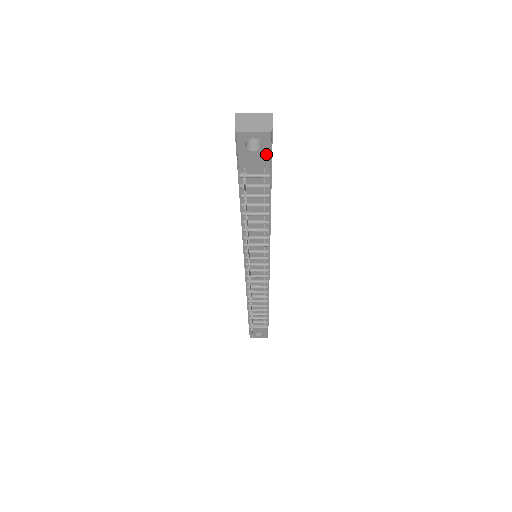
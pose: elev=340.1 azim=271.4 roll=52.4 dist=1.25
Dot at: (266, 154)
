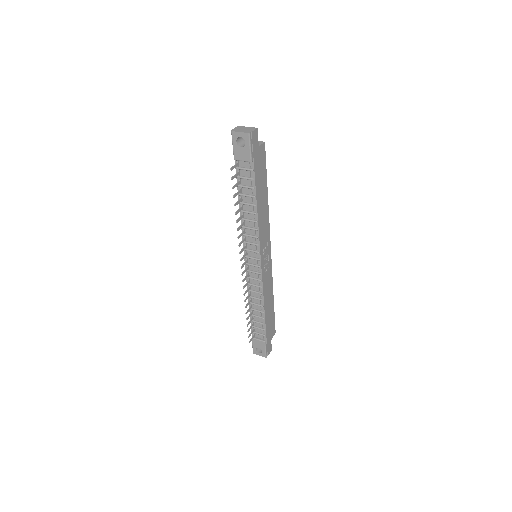
Dot at: (248, 150)
